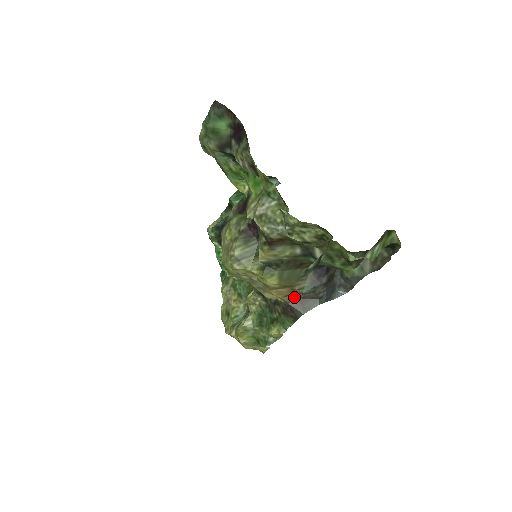
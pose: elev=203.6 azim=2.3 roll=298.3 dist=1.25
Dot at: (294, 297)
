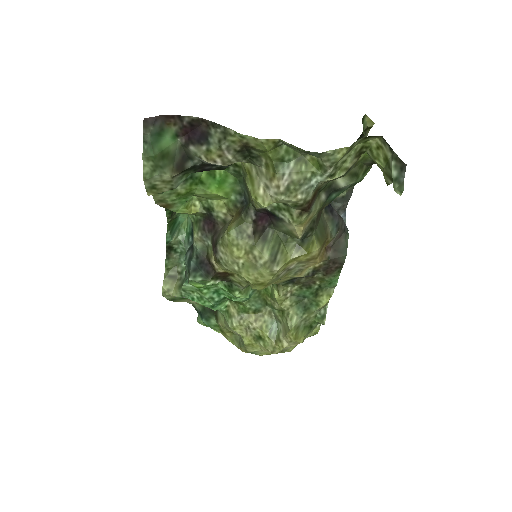
Dot at: (327, 250)
